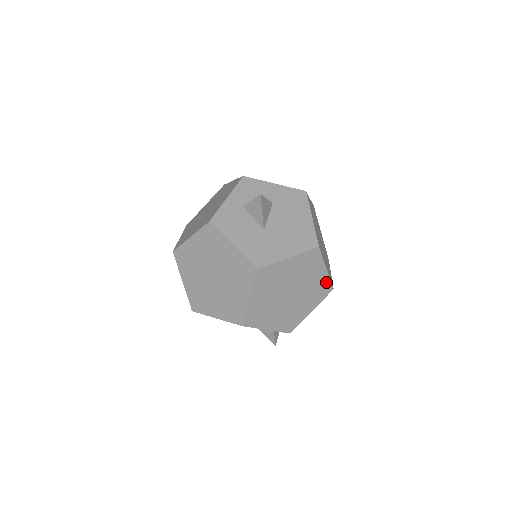
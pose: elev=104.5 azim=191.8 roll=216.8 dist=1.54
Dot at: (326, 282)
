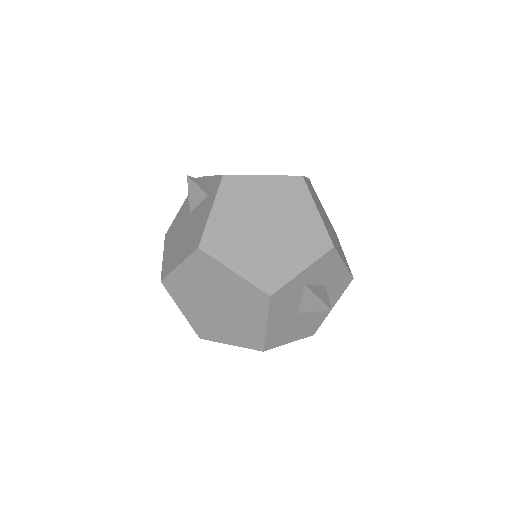
Dot at: occluded
